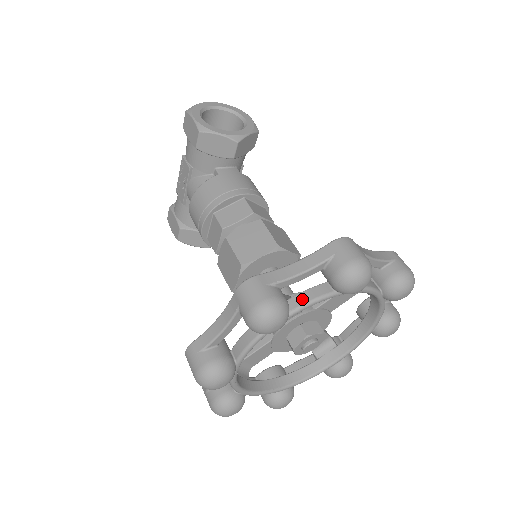
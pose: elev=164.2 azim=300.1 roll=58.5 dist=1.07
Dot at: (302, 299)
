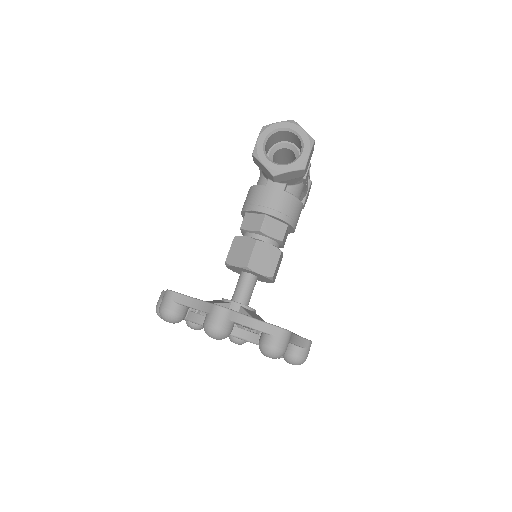
Dot at: (195, 318)
